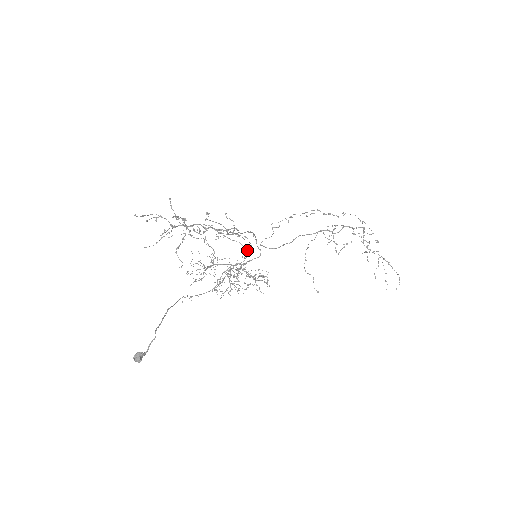
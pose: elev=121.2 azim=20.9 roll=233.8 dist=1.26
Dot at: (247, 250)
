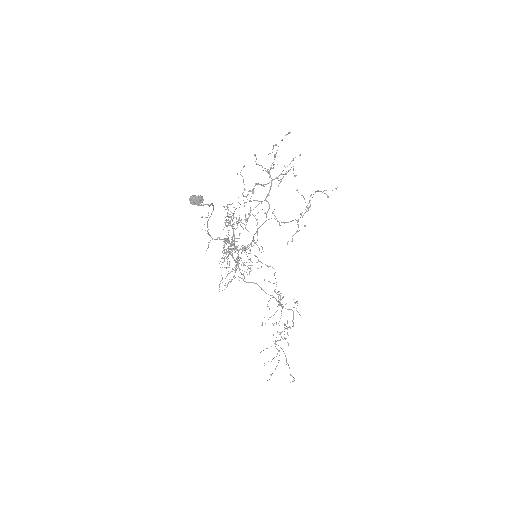
Dot at: occluded
